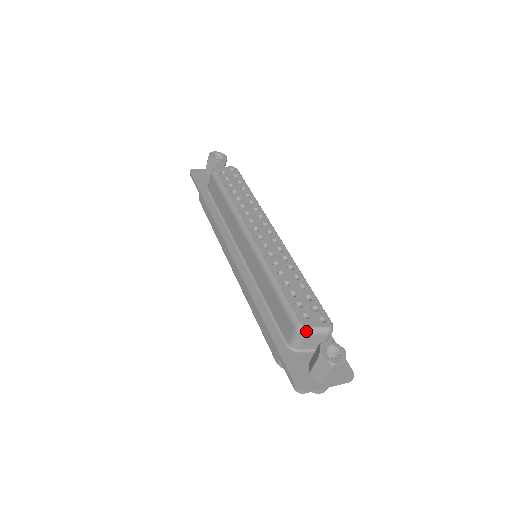
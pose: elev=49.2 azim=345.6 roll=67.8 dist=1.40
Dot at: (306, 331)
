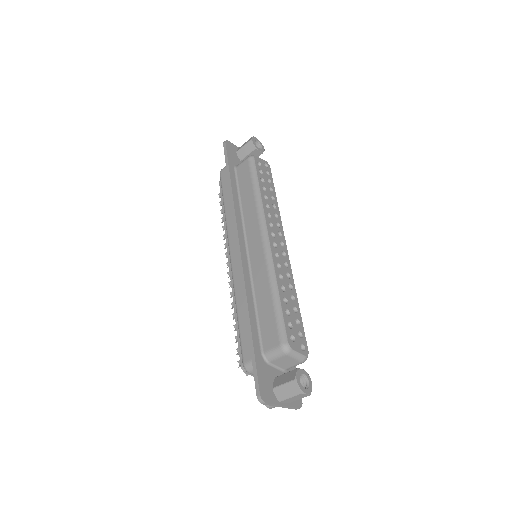
Dot at: (289, 352)
